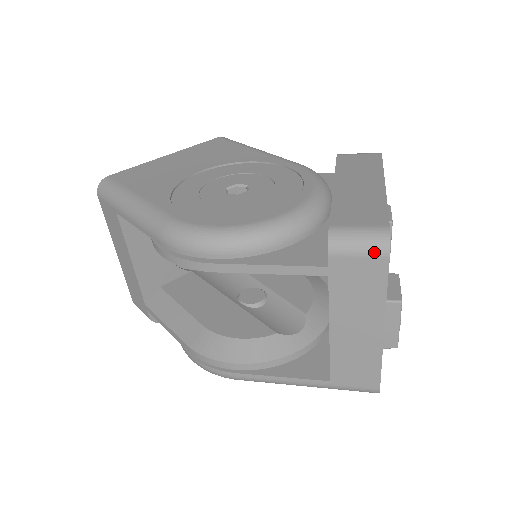
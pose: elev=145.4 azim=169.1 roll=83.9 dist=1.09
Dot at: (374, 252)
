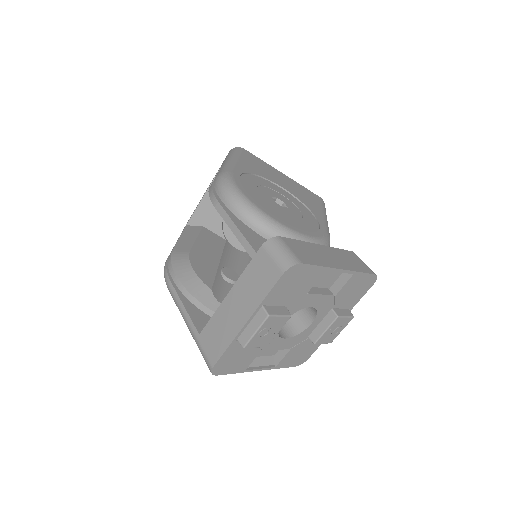
Dot at: (280, 264)
